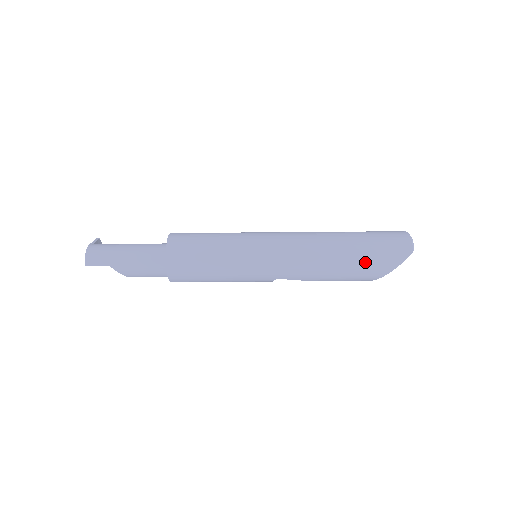
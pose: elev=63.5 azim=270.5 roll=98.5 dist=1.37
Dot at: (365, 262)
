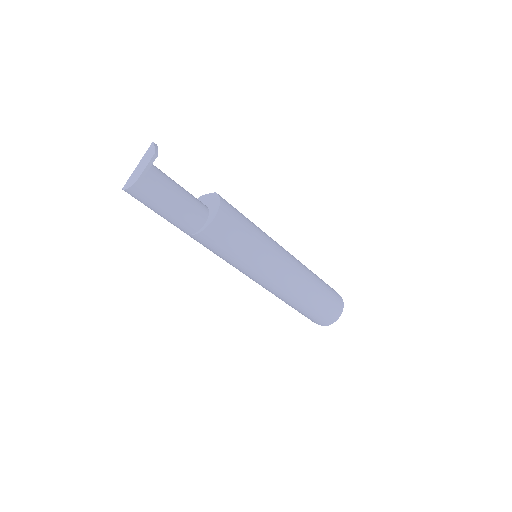
Dot at: (298, 311)
